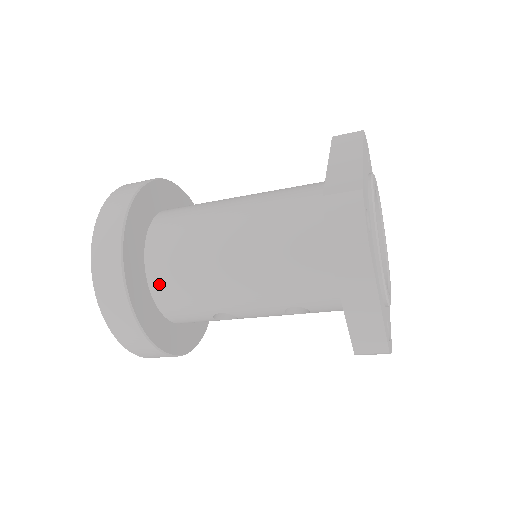
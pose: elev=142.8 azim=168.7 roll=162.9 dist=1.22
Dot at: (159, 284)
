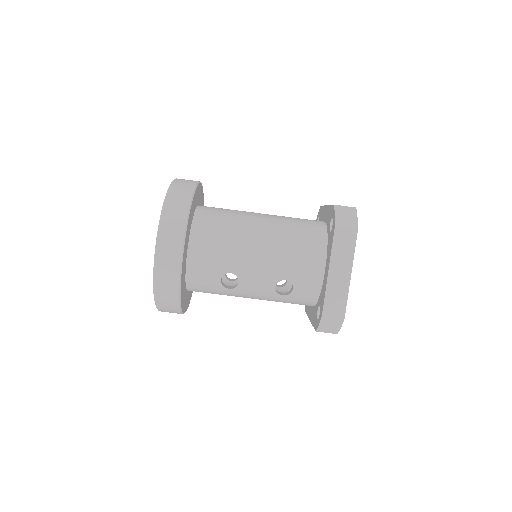
Dot at: (199, 236)
